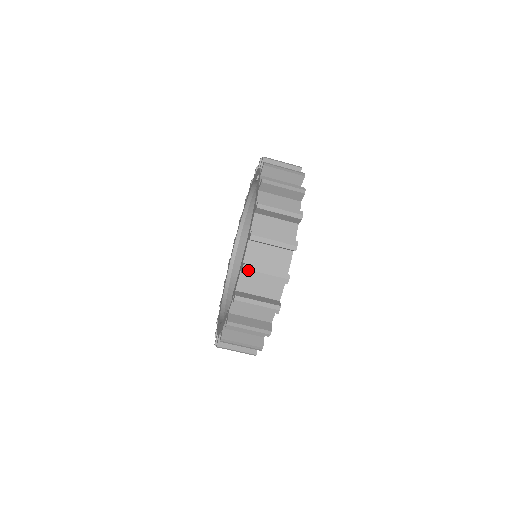
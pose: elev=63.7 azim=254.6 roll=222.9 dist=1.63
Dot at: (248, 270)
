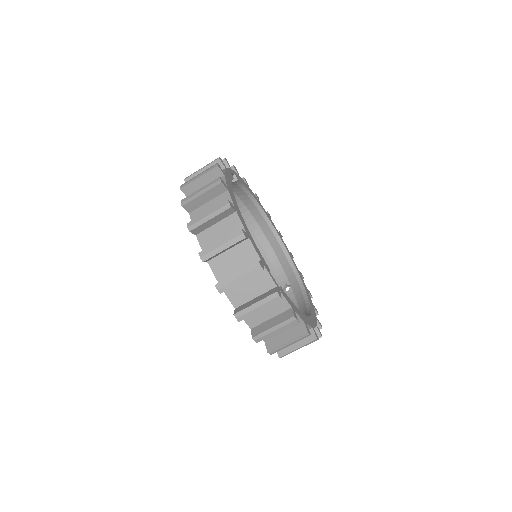
Dot at: (205, 255)
